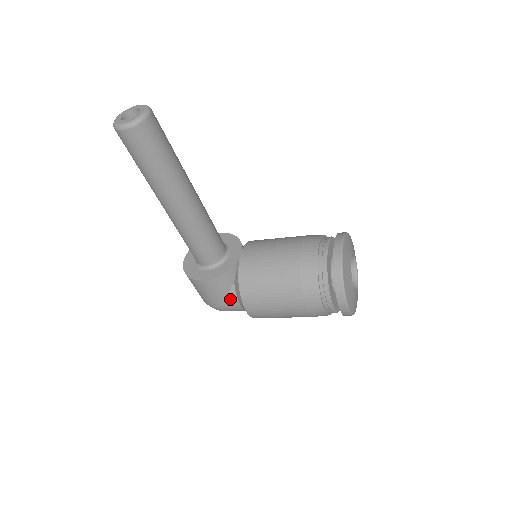
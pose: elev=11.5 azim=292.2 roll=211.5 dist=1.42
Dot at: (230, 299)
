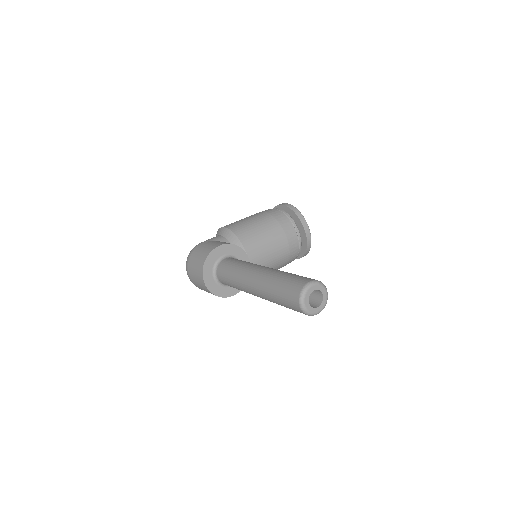
Dot at: occluded
